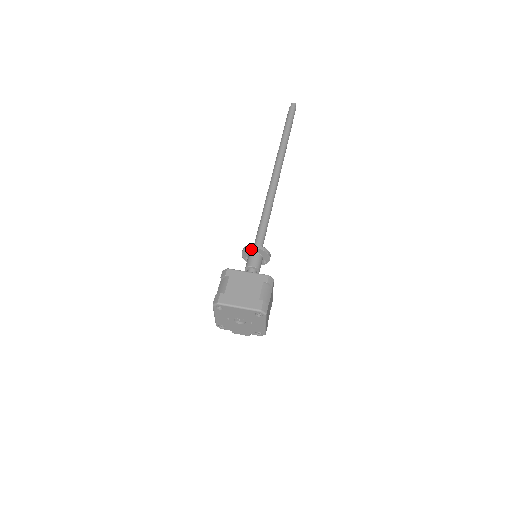
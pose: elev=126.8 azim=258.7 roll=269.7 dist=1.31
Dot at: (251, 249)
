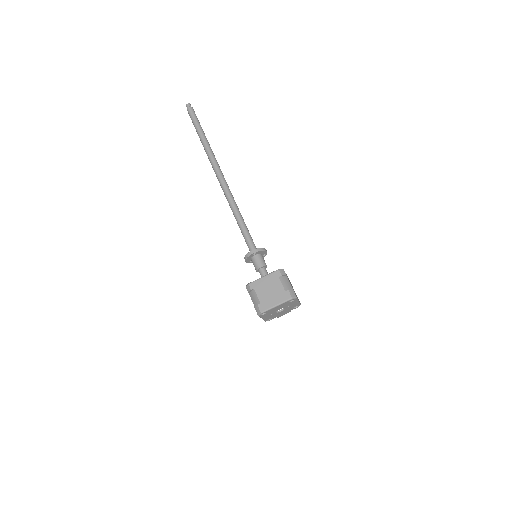
Dot at: (251, 256)
